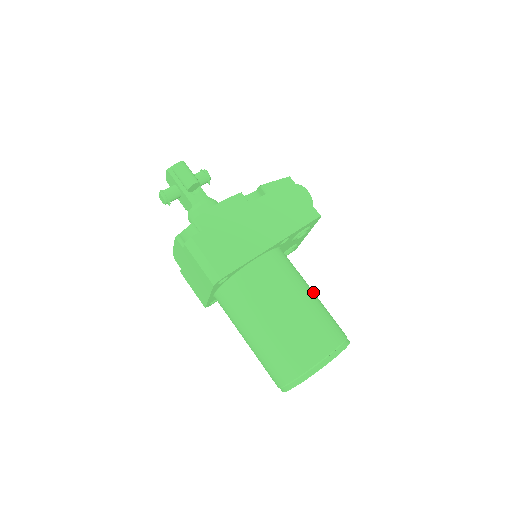
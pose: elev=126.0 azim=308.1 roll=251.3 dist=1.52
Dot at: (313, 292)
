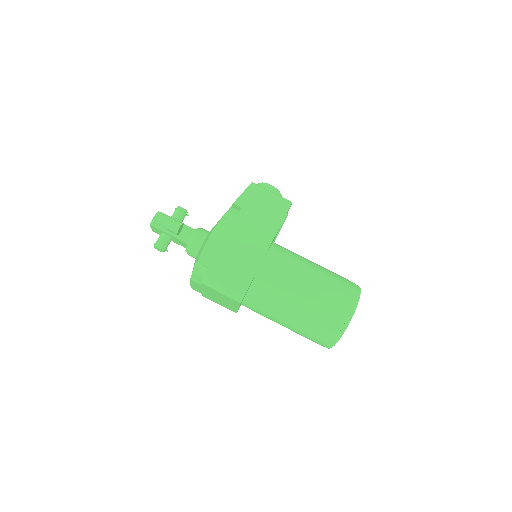
Dot at: (315, 264)
